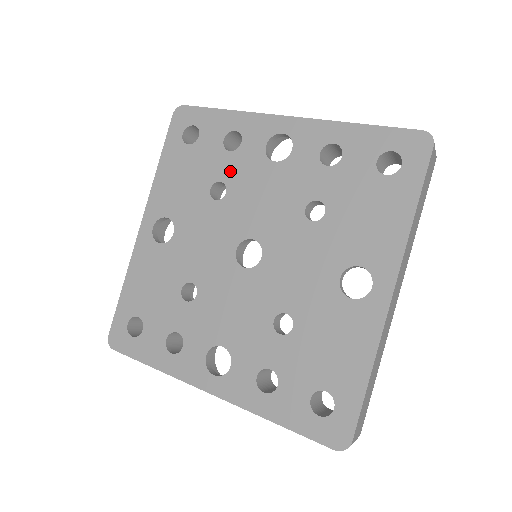
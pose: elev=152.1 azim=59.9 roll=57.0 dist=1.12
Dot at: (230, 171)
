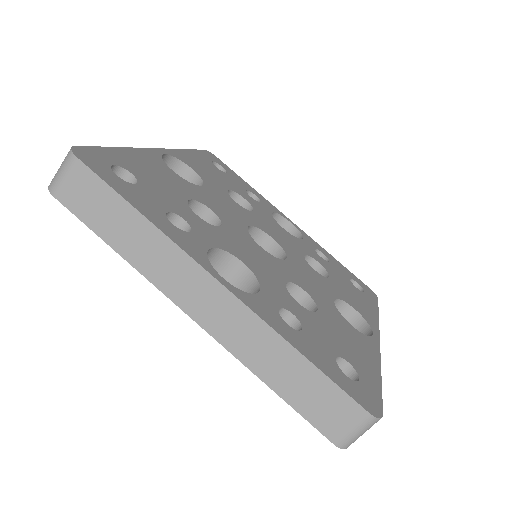
Dot at: occluded
